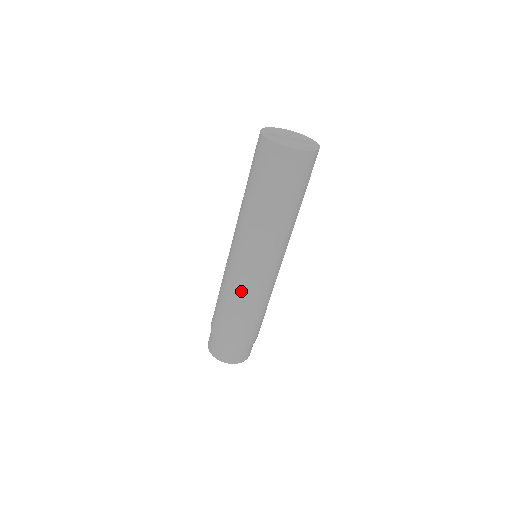
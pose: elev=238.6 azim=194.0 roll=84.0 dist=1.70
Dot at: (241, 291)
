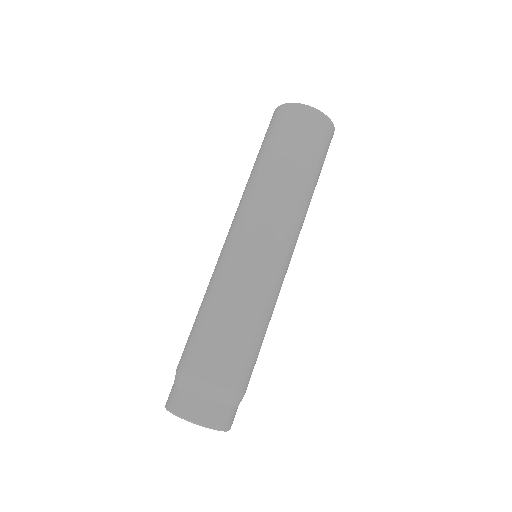
Dot at: (212, 276)
